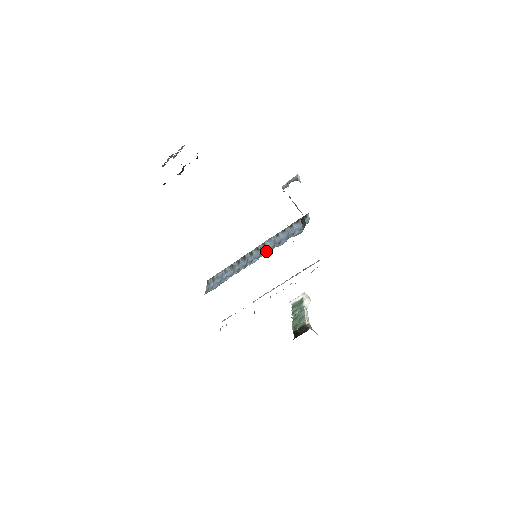
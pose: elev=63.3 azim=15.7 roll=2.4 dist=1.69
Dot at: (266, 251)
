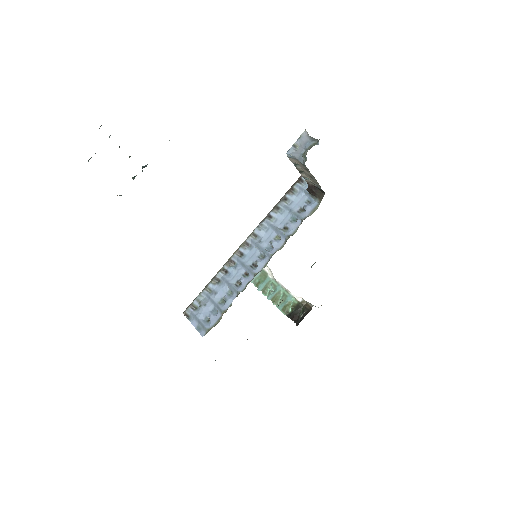
Dot at: (269, 245)
